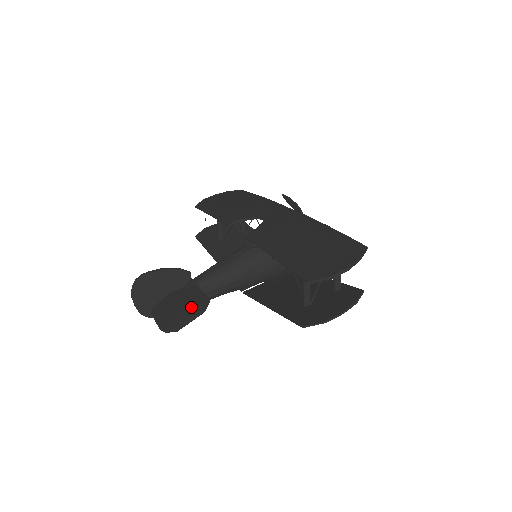
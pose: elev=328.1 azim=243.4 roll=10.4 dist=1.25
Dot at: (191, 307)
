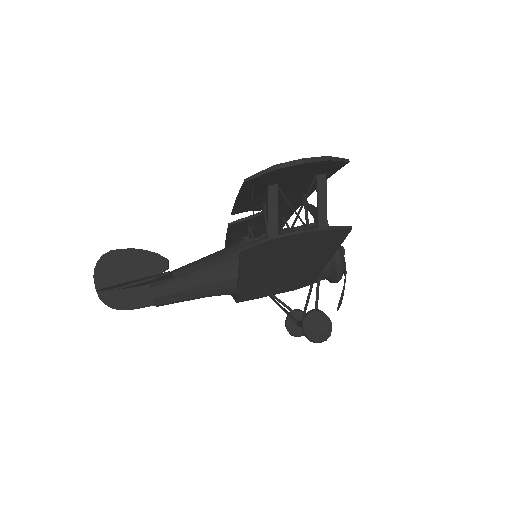
Dot at: occluded
